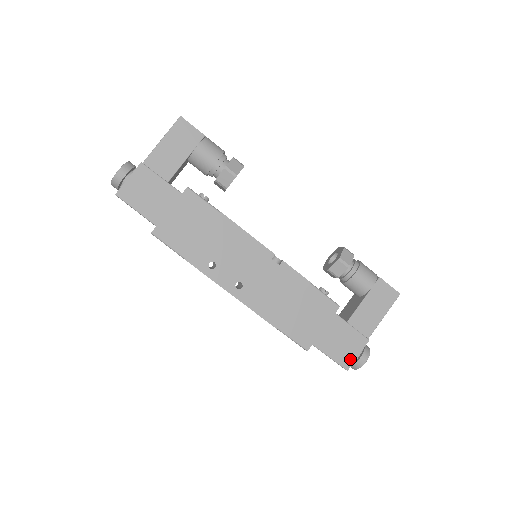
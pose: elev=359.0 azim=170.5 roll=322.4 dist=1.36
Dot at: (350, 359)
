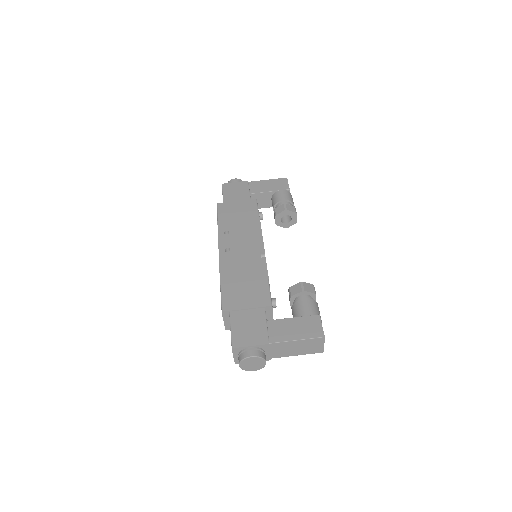
Dot at: (242, 343)
